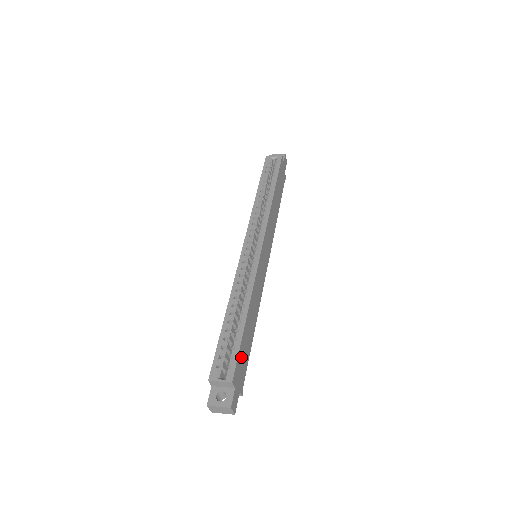
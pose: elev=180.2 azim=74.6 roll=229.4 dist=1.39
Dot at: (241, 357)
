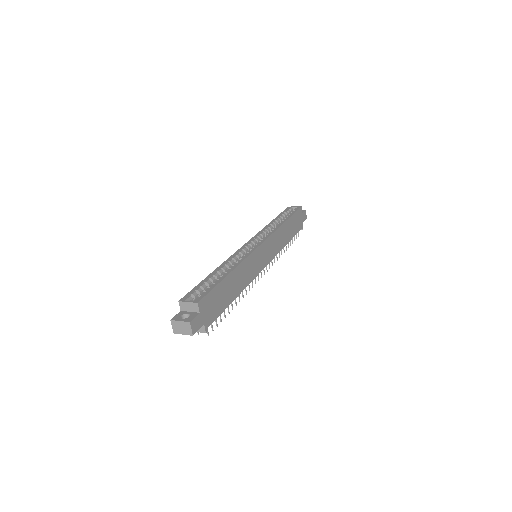
Dot at: (214, 298)
